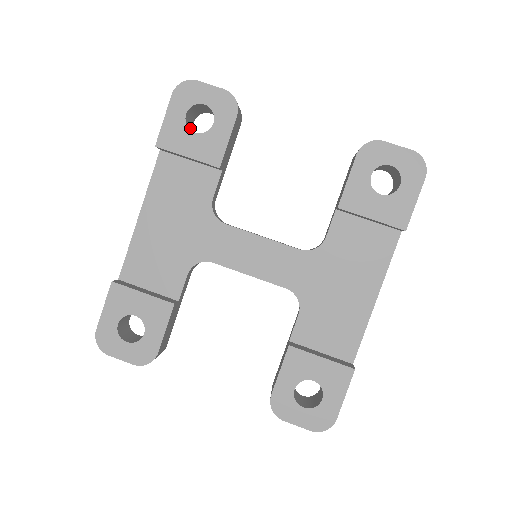
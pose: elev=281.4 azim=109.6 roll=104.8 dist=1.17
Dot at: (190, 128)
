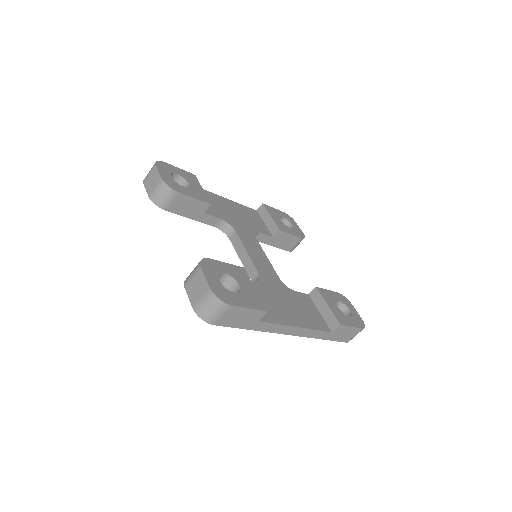
Dot at: occluded
